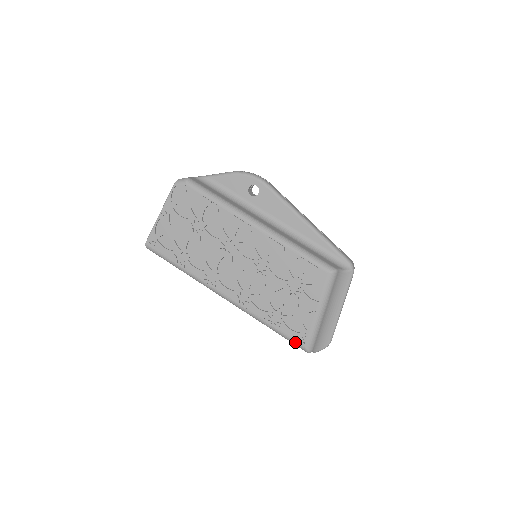
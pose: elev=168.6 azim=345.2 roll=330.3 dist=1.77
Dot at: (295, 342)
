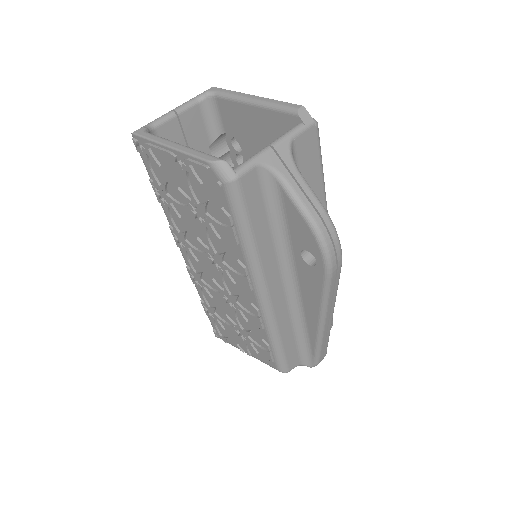
Dot at: (213, 327)
